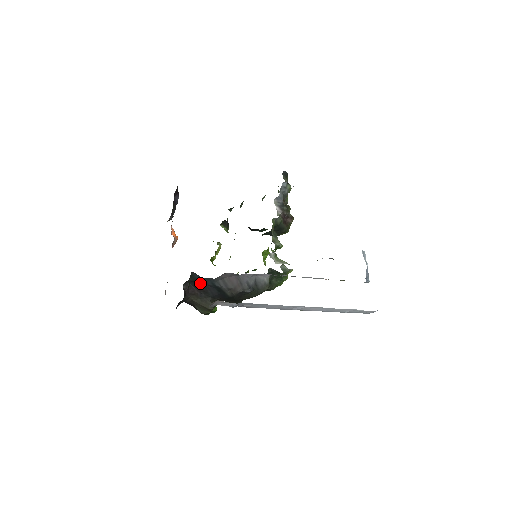
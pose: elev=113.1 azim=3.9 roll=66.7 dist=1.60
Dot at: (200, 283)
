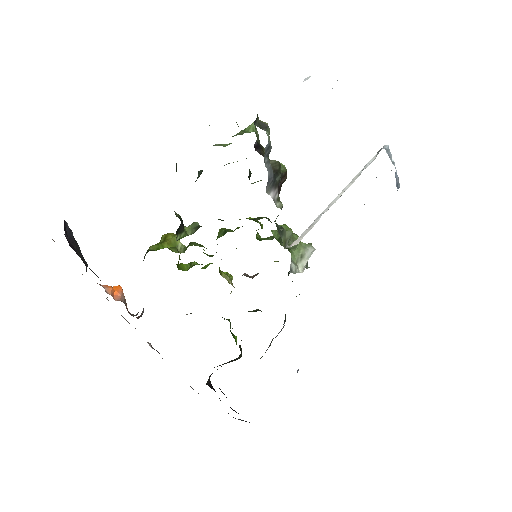
Dot at: occluded
